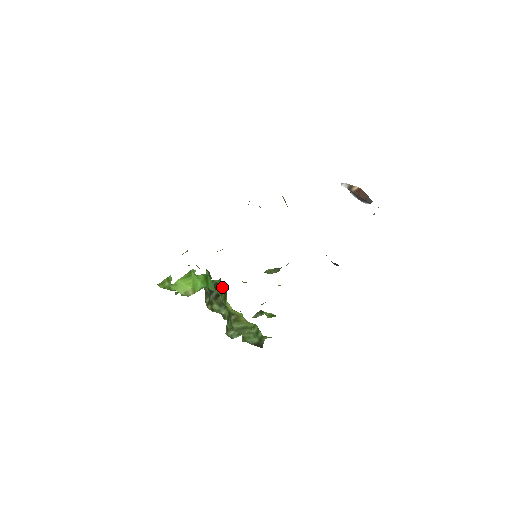
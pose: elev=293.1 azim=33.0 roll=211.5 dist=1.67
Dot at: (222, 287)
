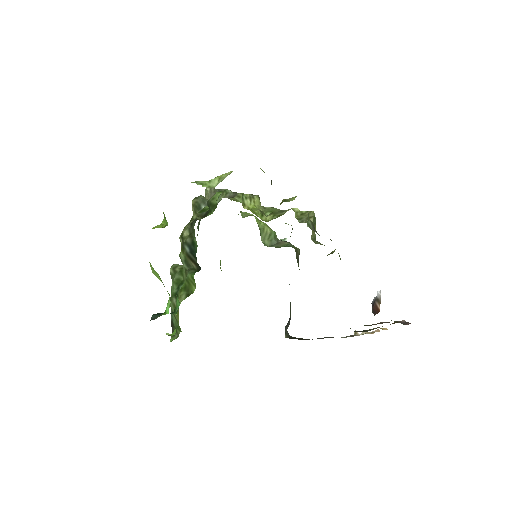
Dot at: (192, 283)
